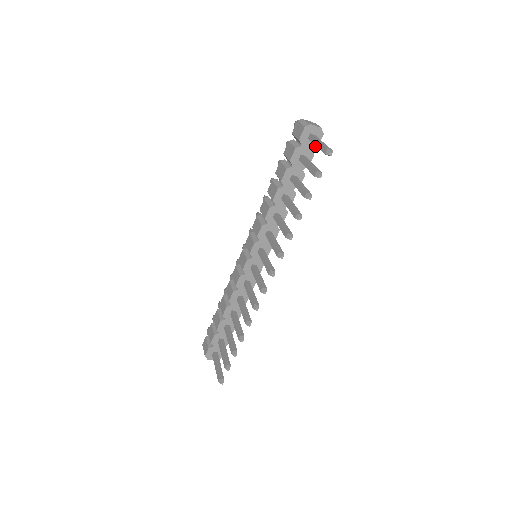
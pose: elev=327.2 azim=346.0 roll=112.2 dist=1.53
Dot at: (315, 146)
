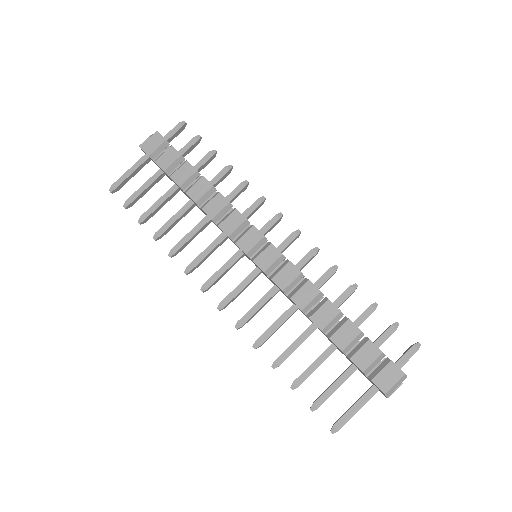
Dot at: occluded
